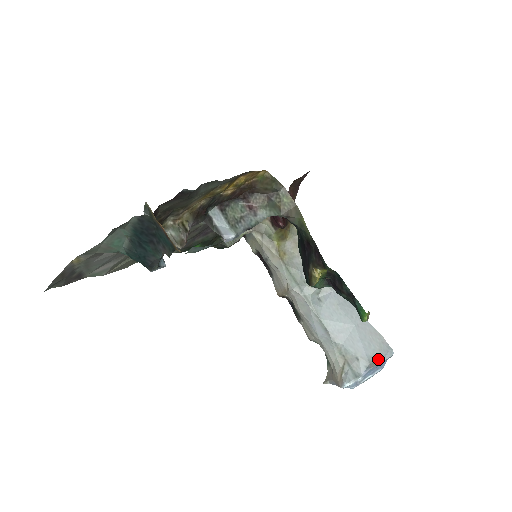
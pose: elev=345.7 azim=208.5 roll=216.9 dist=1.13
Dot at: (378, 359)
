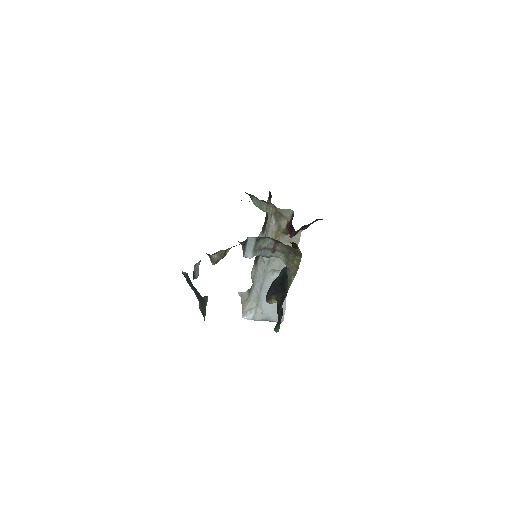
Dot at: (272, 320)
